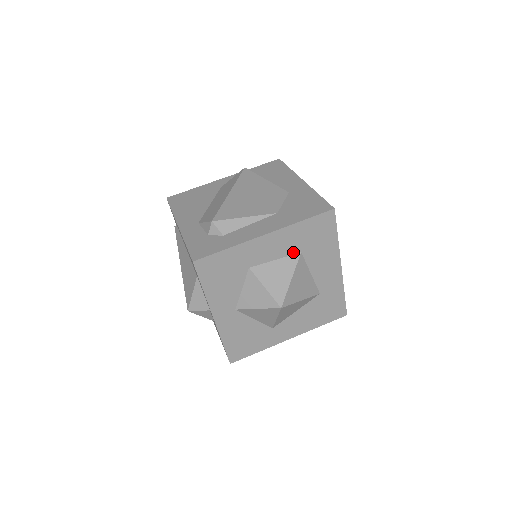
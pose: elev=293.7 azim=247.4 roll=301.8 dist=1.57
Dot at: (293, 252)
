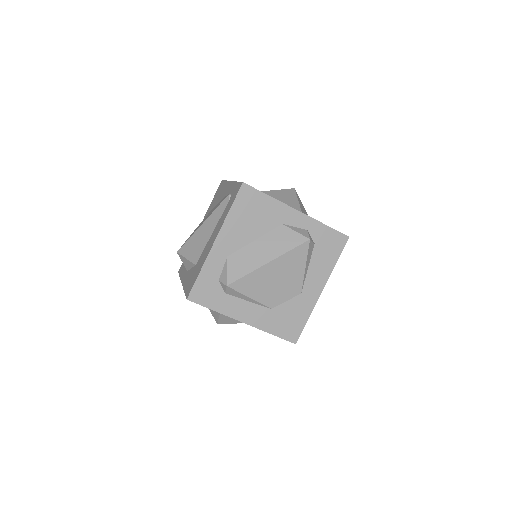
Dot at: occluded
